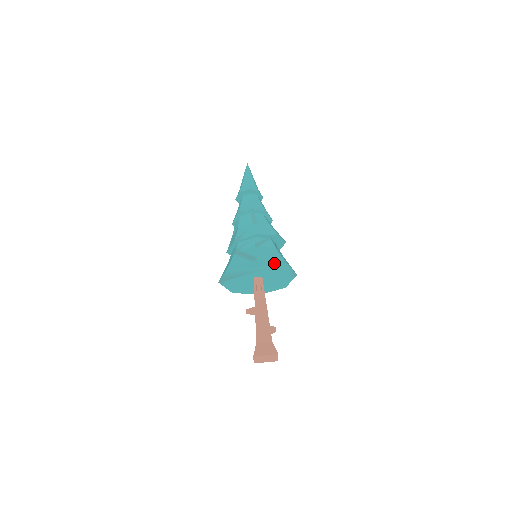
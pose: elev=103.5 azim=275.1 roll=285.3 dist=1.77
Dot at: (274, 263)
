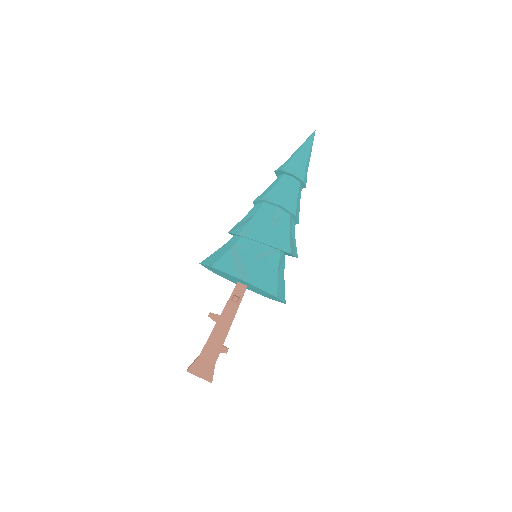
Dot at: (263, 290)
